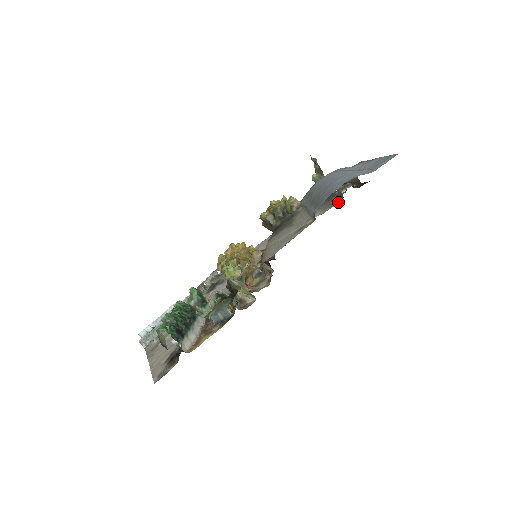
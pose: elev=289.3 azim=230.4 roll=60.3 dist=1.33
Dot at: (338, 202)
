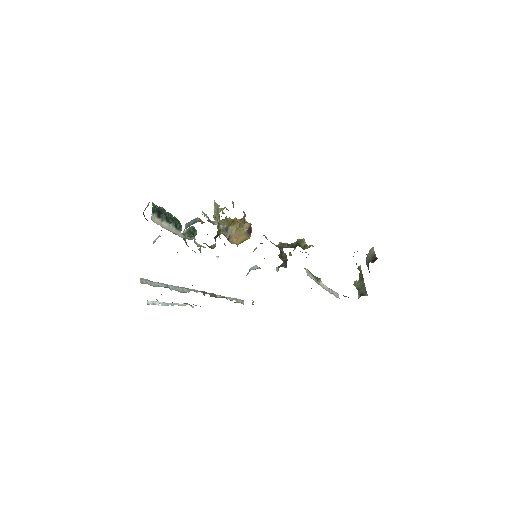
Dot at: occluded
